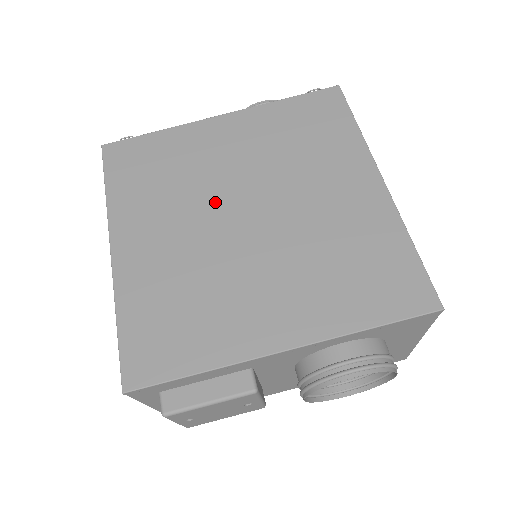
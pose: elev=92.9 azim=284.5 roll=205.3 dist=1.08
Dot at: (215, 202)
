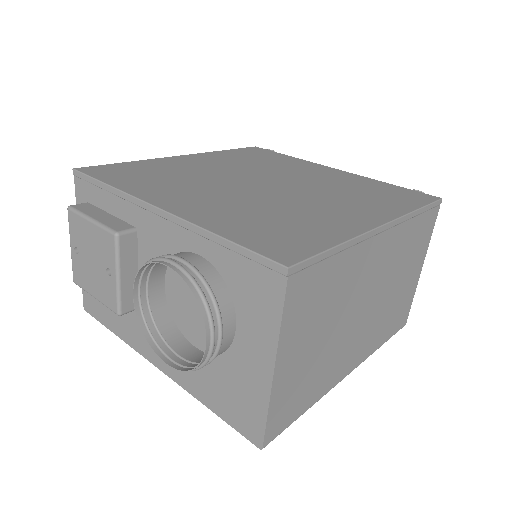
Dot at: (261, 174)
